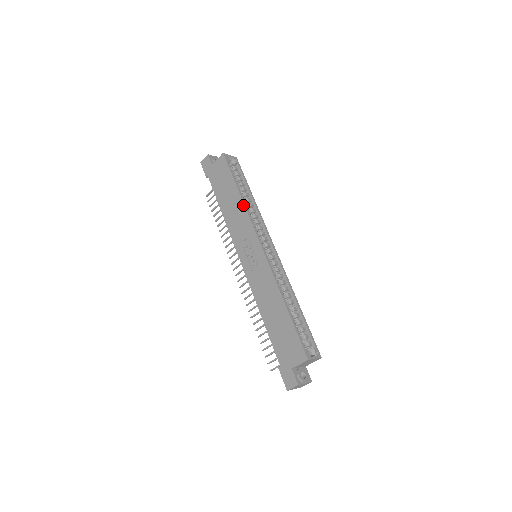
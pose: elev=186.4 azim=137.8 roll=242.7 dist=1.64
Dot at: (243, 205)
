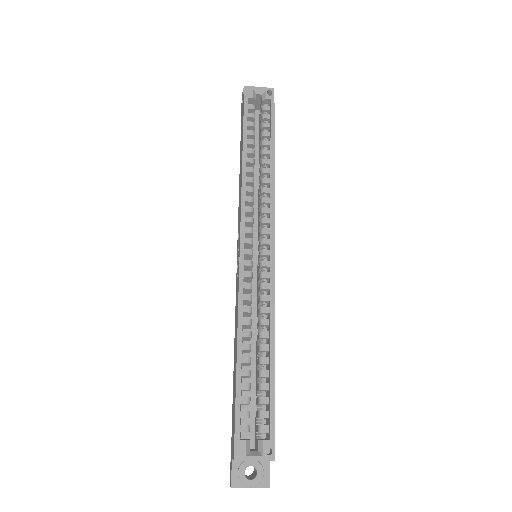
Dot at: (241, 174)
